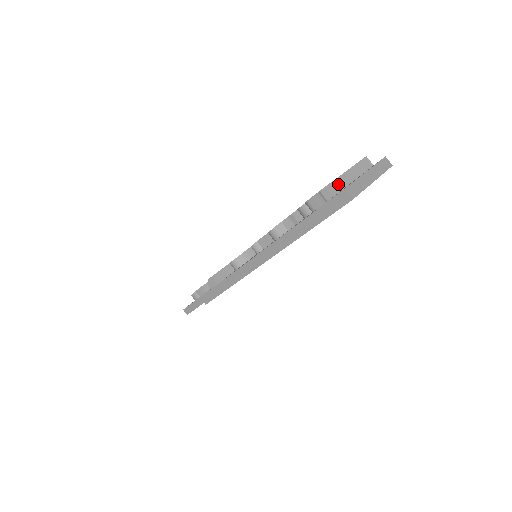
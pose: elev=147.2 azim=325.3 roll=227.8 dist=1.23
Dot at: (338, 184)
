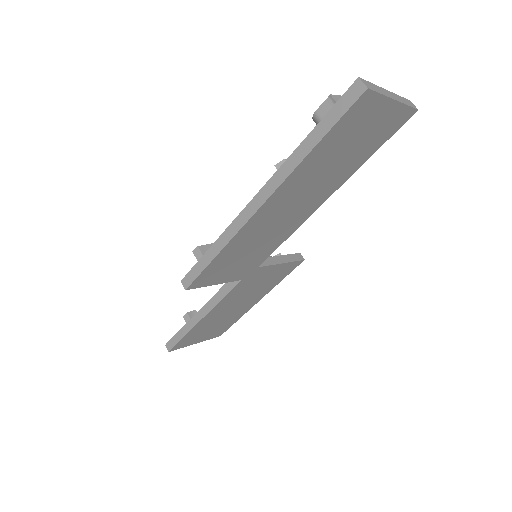
Dot at: occluded
